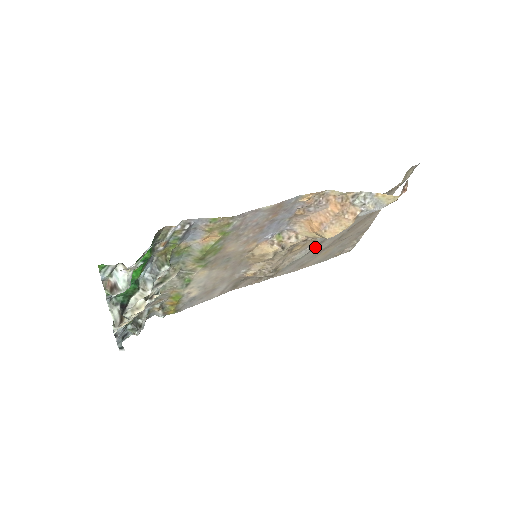
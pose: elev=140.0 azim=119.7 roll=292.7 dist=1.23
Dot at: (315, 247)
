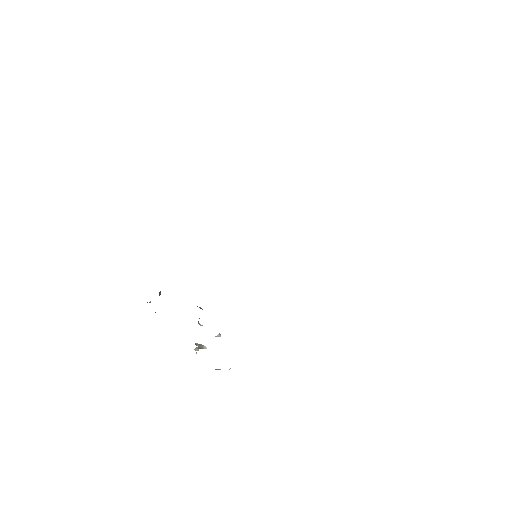
Dot at: occluded
